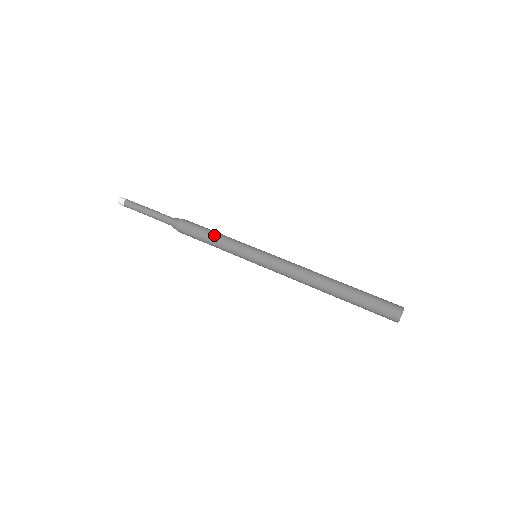
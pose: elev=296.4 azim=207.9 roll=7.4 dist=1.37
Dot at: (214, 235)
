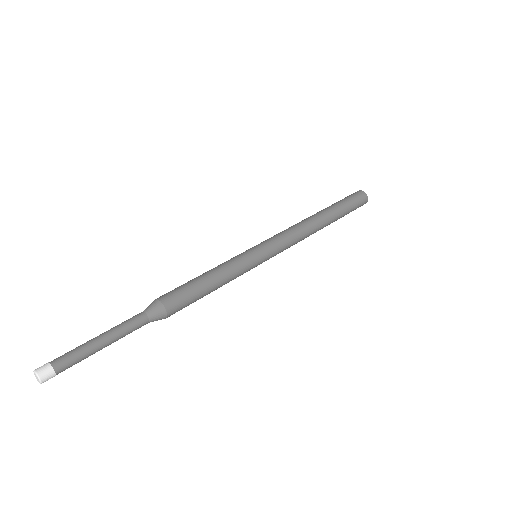
Dot at: (215, 282)
